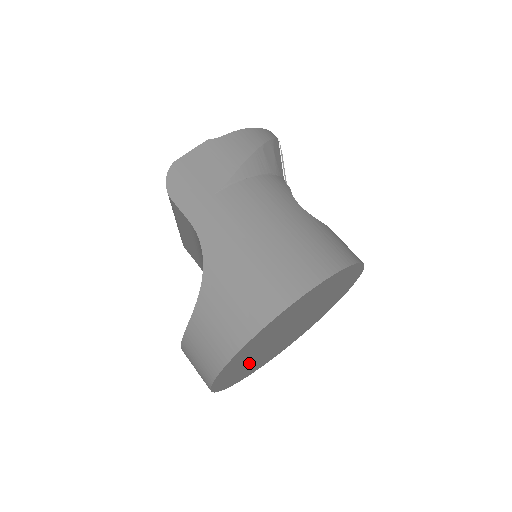
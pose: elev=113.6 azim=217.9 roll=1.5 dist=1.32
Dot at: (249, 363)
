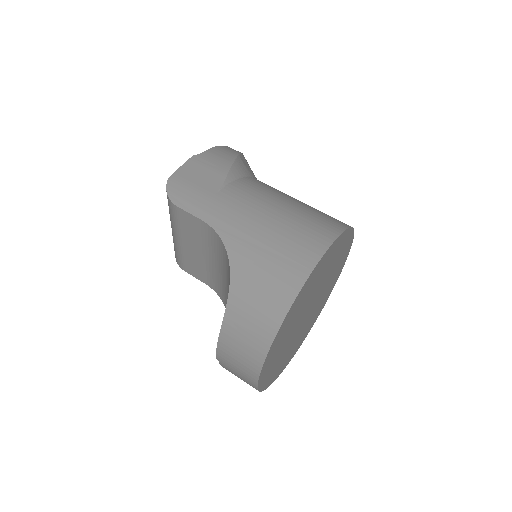
Dot at: (282, 352)
